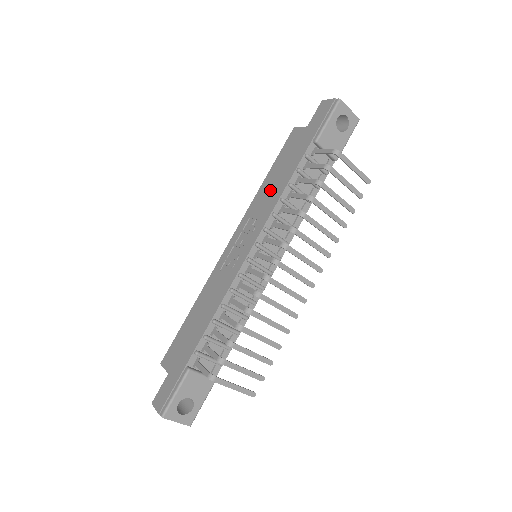
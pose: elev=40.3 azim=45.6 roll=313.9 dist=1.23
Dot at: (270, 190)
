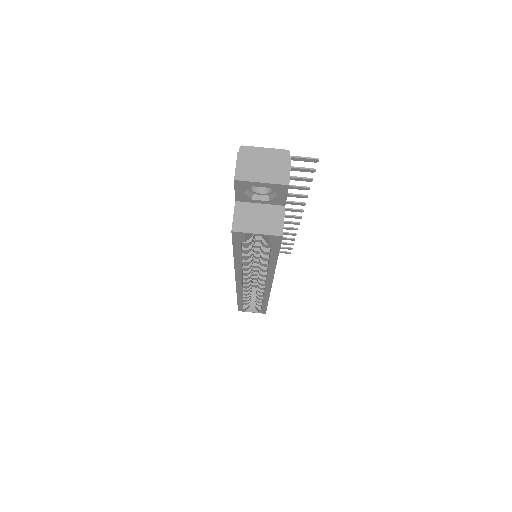
Dot at: occluded
